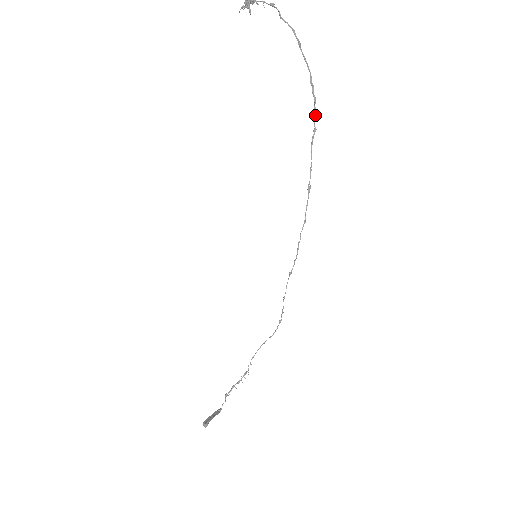
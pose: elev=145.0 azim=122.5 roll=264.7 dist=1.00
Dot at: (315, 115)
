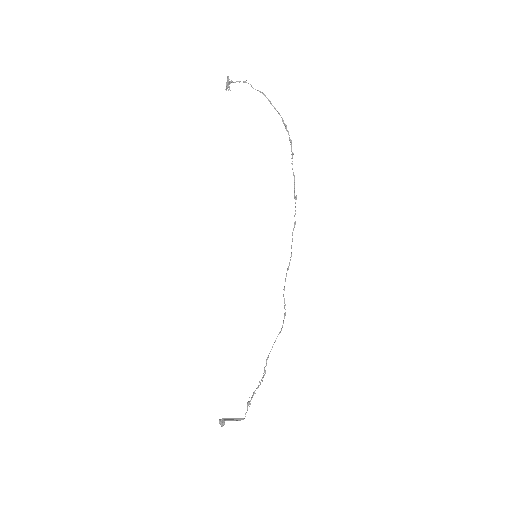
Dot at: (291, 144)
